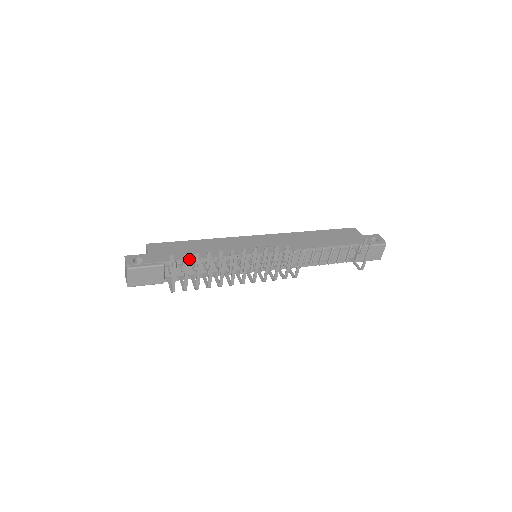
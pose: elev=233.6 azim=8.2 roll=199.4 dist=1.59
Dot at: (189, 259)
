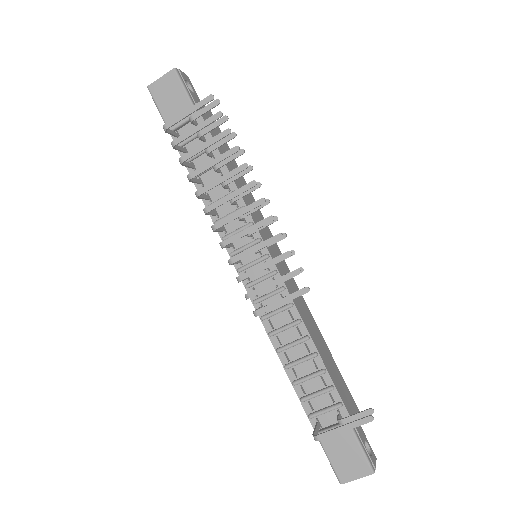
Dot at: occluded
